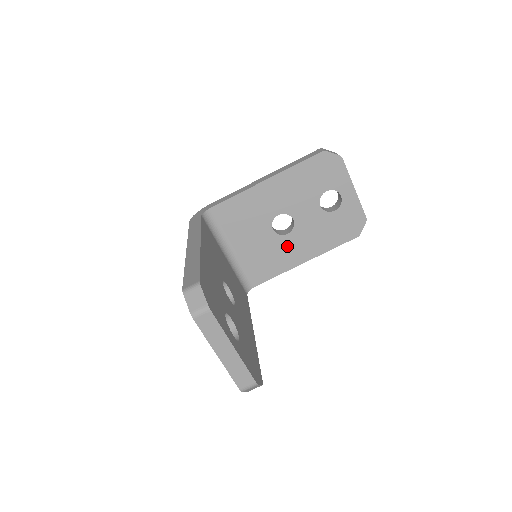
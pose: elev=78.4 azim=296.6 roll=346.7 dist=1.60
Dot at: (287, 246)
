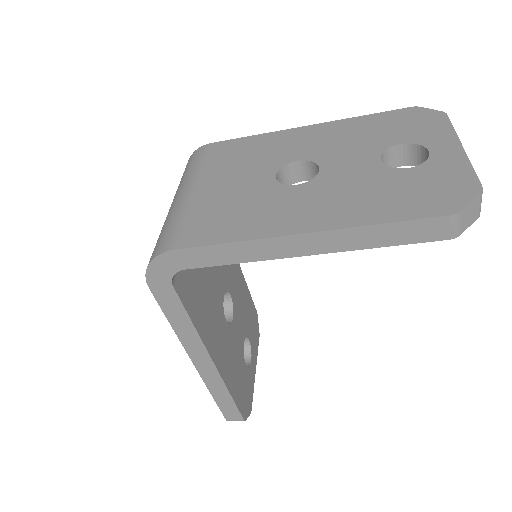
Dot at: occluded
